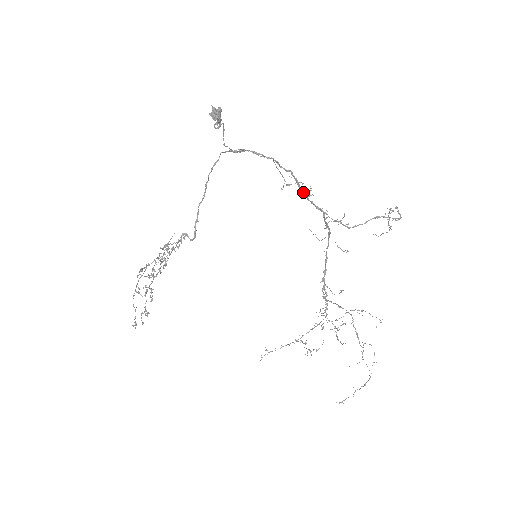
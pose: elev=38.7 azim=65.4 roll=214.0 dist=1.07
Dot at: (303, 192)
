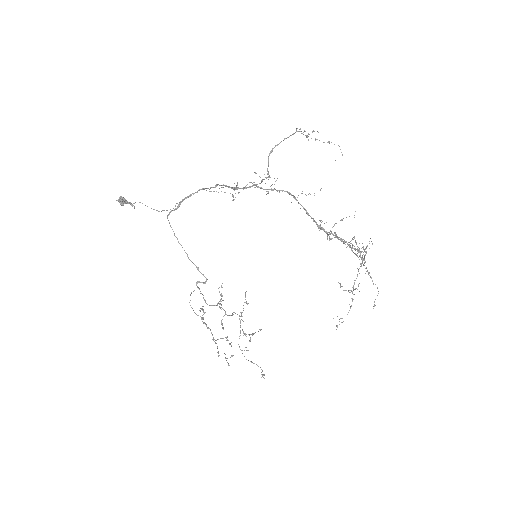
Dot at: (234, 188)
